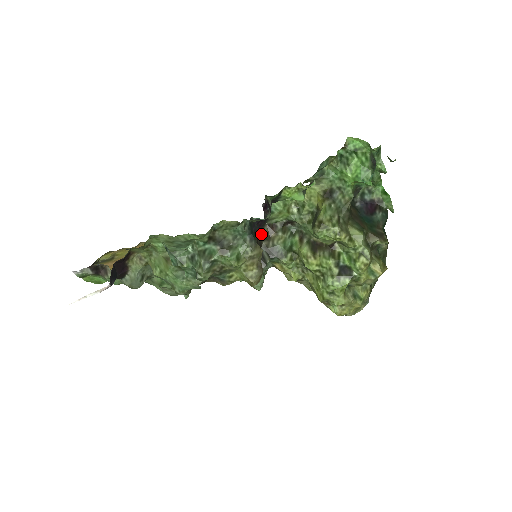
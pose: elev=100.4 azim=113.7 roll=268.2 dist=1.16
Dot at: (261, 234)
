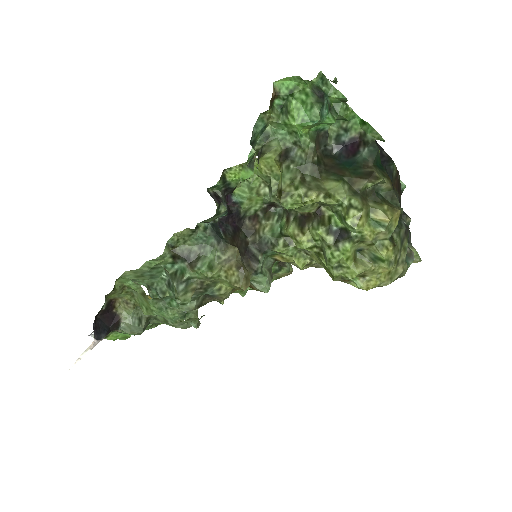
Dot at: (243, 231)
